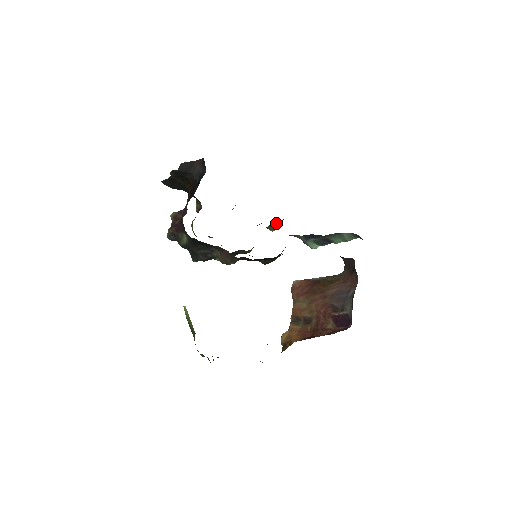
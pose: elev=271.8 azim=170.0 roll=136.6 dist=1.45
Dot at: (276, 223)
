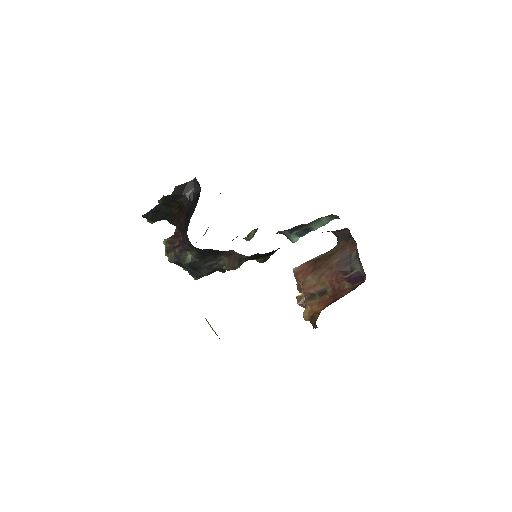
Dot at: (253, 231)
